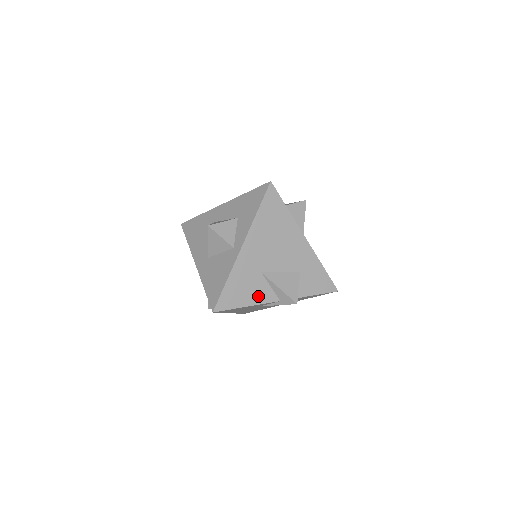
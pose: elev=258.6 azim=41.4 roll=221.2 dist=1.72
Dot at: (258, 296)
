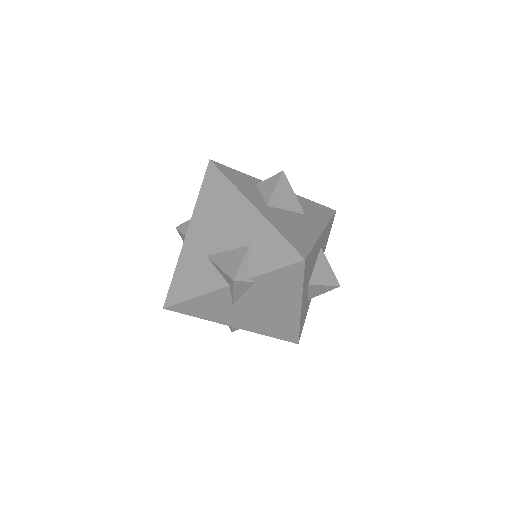
Dot at: (205, 284)
